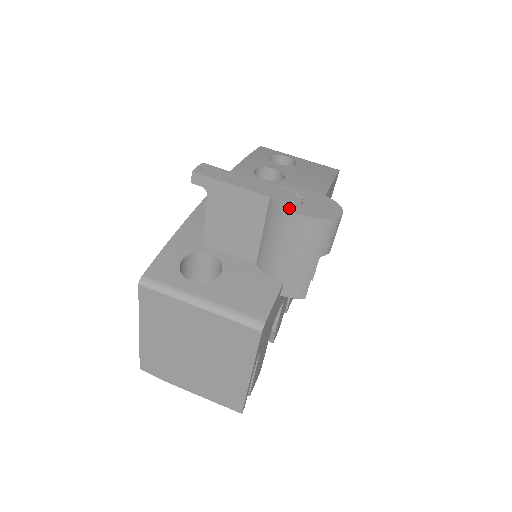
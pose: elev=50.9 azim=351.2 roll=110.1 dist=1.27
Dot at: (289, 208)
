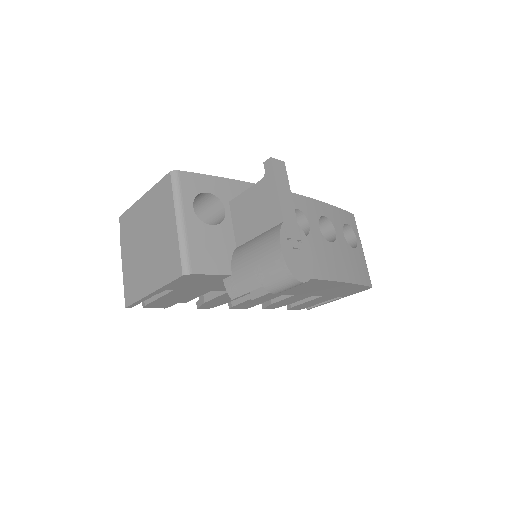
Dot at: (282, 239)
